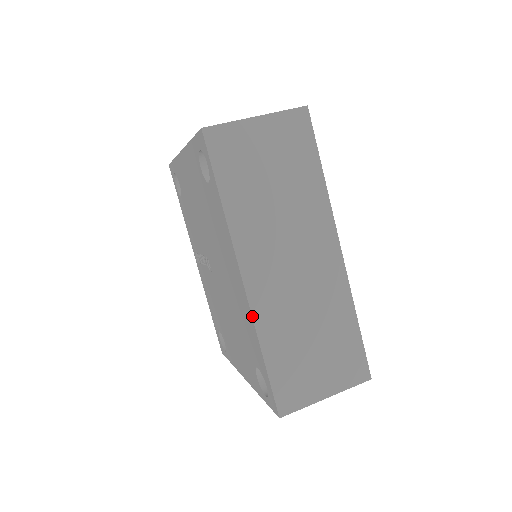
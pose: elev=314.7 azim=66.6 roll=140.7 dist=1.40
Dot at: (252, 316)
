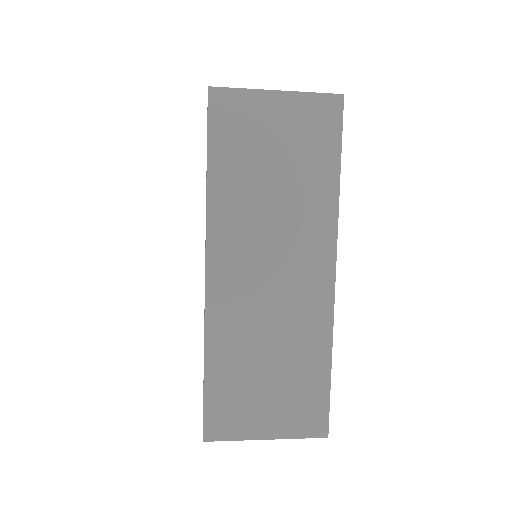
Dot at: (205, 316)
